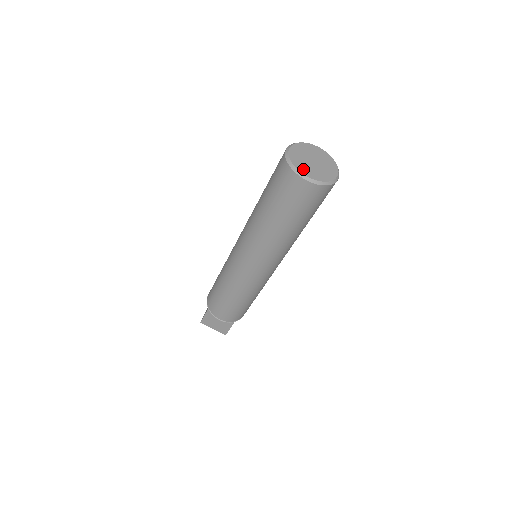
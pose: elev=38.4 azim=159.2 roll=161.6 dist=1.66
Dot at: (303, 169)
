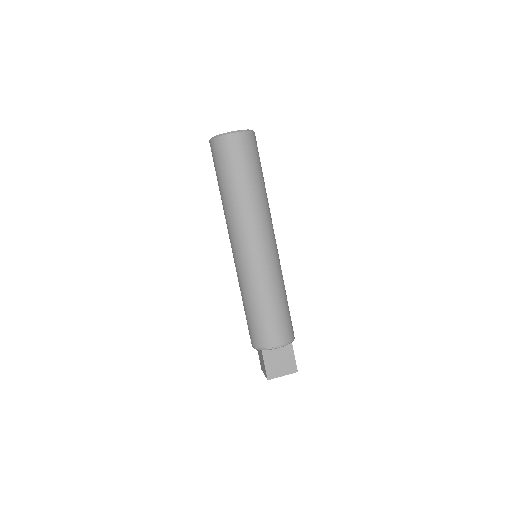
Dot at: occluded
